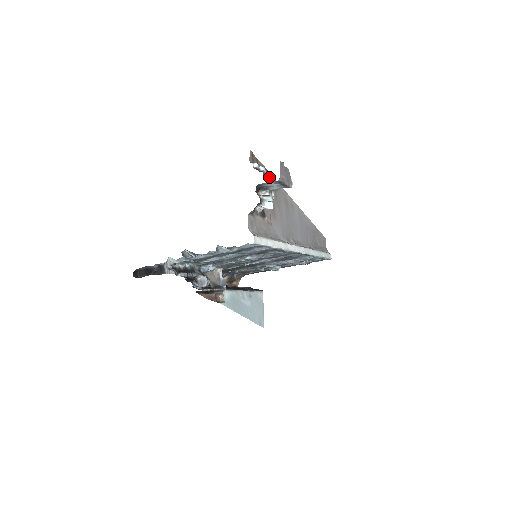
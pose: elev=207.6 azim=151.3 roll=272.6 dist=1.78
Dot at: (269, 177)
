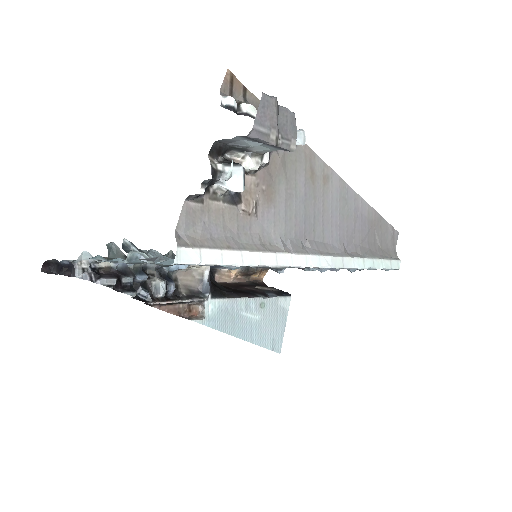
Dot at: occluded
